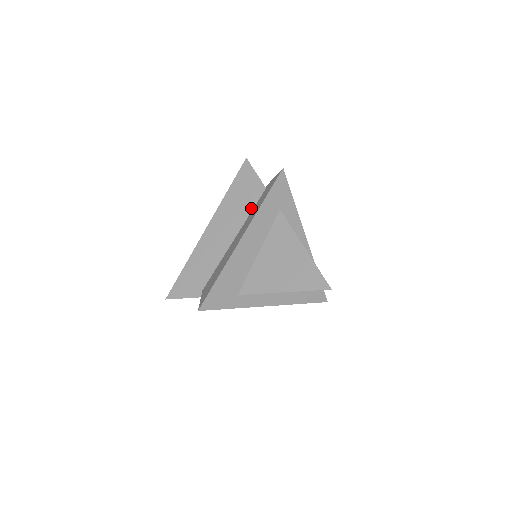
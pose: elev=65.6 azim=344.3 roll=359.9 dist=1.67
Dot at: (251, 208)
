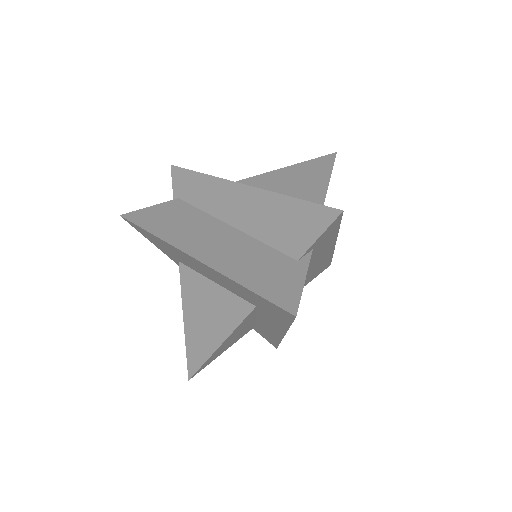
Dot at: (195, 210)
